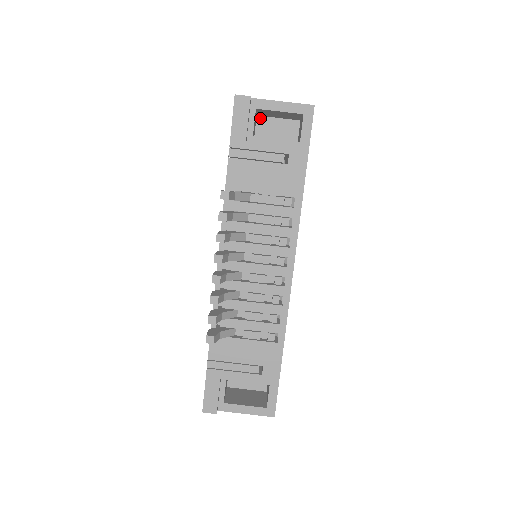
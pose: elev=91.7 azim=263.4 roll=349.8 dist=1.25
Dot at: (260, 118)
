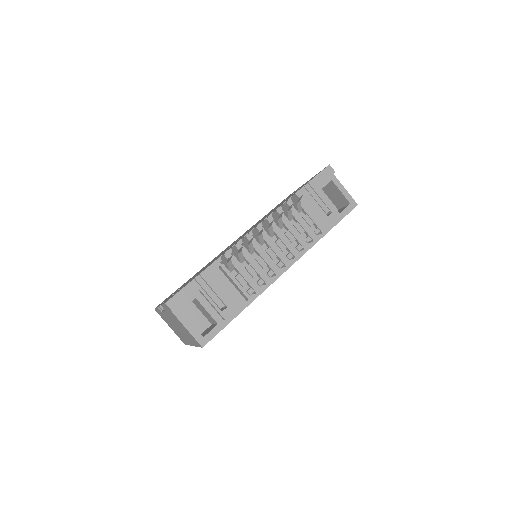
Dot at: (321, 190)
